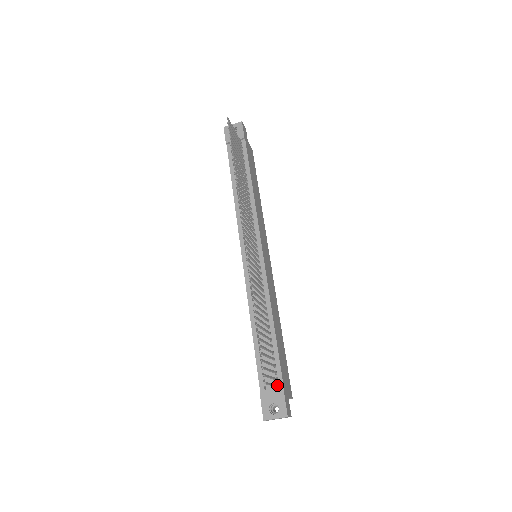
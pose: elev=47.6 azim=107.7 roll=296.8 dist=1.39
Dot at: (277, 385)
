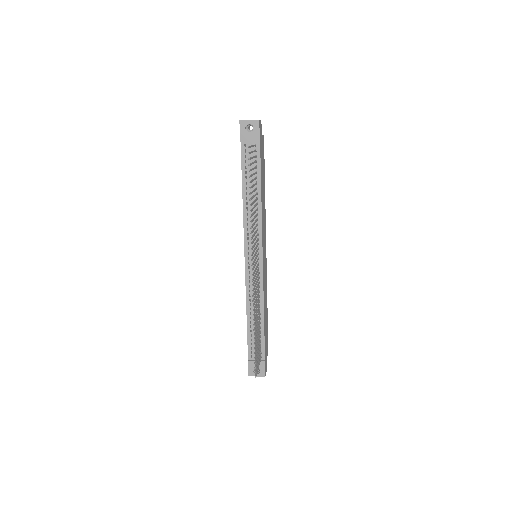
Dot at: (261, 359)
